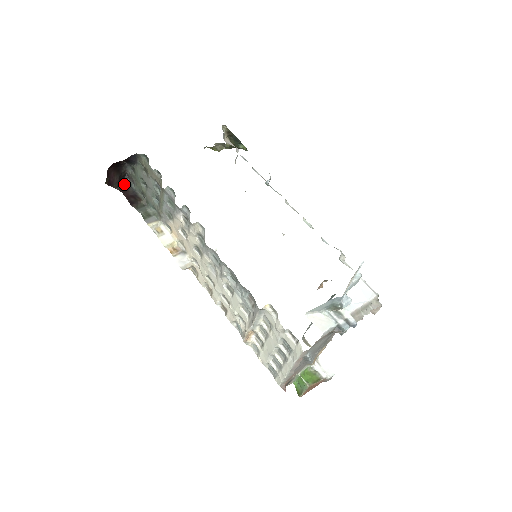
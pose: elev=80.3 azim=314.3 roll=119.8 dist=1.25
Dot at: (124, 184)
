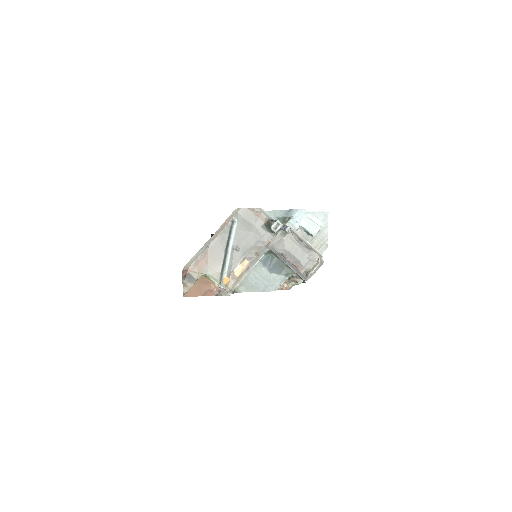
Dot at: occluded
